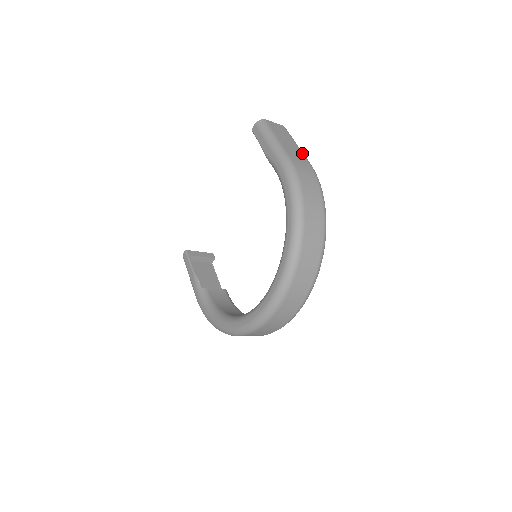
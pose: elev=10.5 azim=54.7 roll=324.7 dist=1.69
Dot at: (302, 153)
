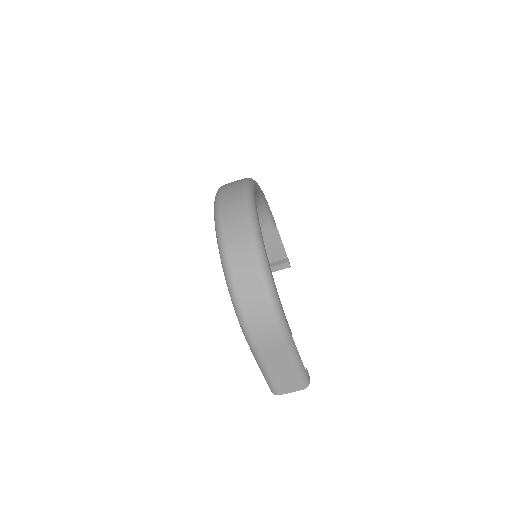
Dot at: occluded
